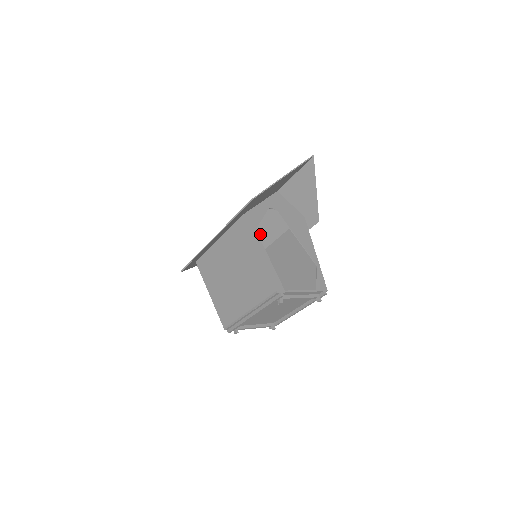
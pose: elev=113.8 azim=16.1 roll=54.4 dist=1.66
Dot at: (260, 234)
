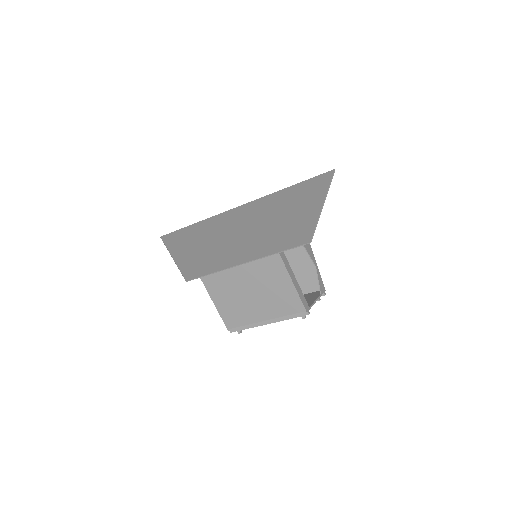
Dot at: occluded
